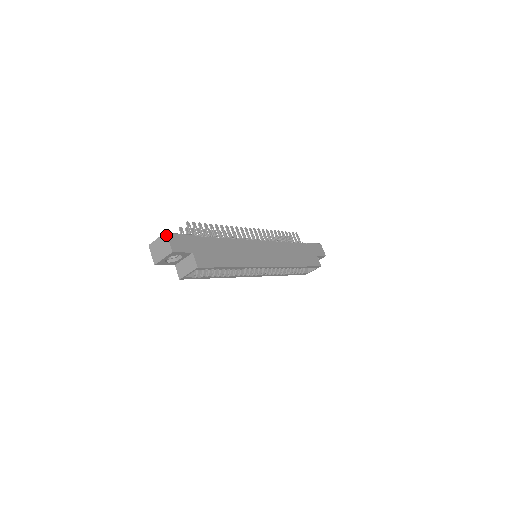
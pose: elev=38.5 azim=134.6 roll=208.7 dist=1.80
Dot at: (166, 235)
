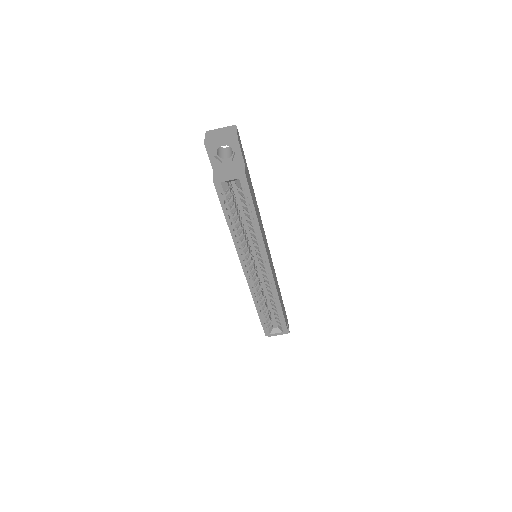
Dot at: (236, 126)
